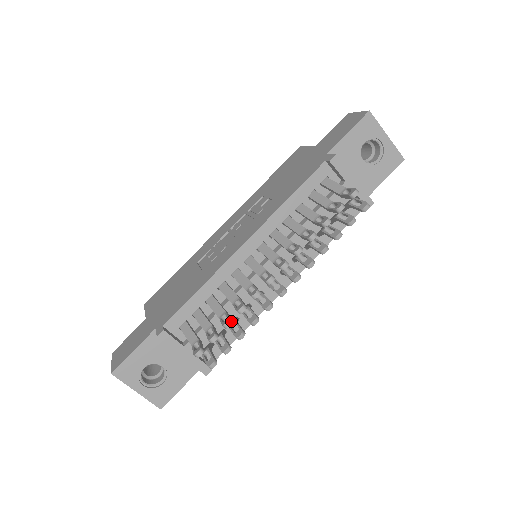
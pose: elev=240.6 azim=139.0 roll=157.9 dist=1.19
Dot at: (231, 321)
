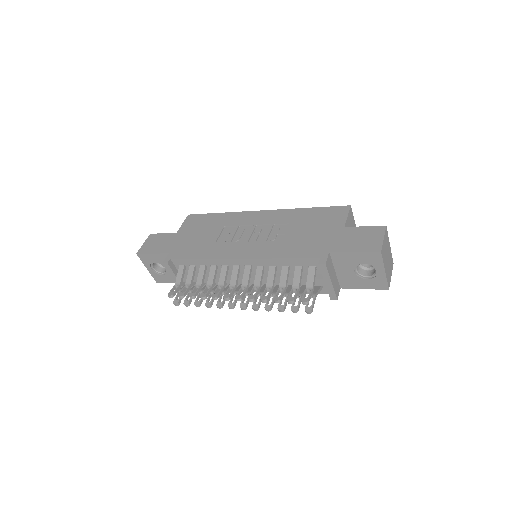
Dot at: (194, 297)
